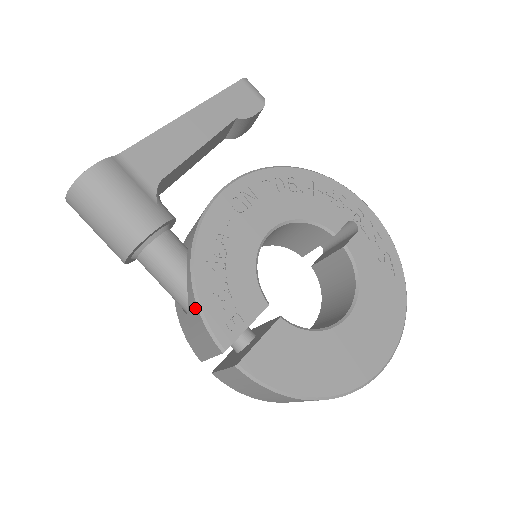
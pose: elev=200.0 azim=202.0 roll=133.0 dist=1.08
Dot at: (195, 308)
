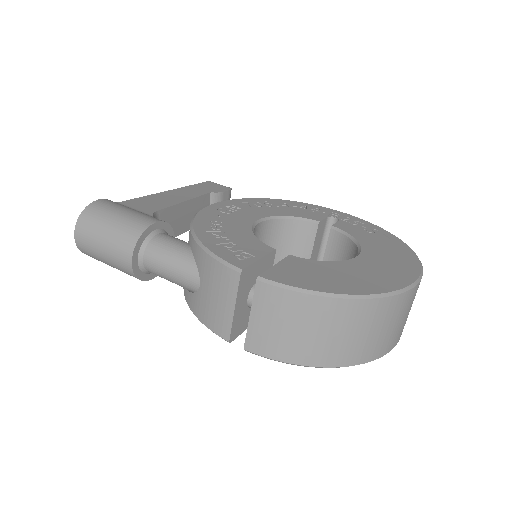
Dot at: (204, 257)
